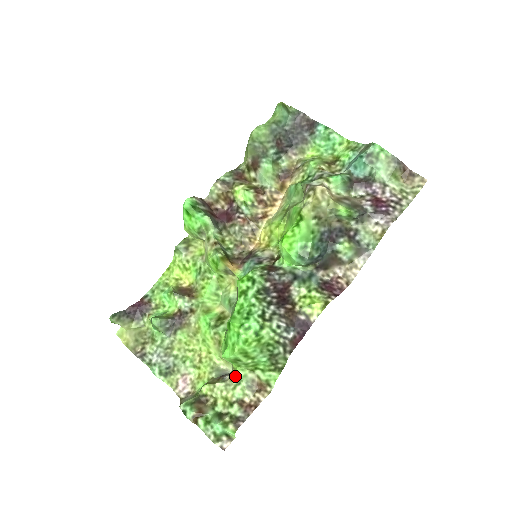
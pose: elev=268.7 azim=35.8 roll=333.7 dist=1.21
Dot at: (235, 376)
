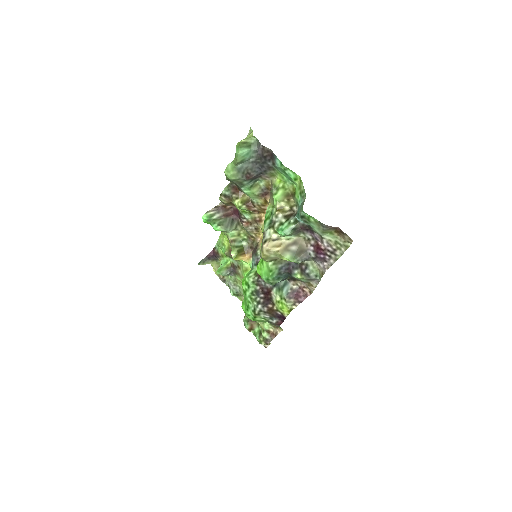
Dot at: occluded
